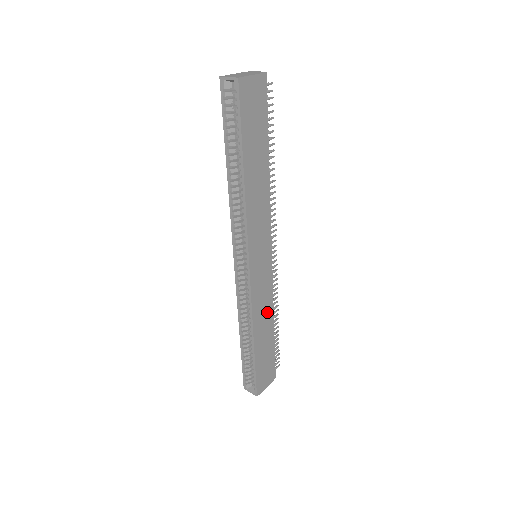
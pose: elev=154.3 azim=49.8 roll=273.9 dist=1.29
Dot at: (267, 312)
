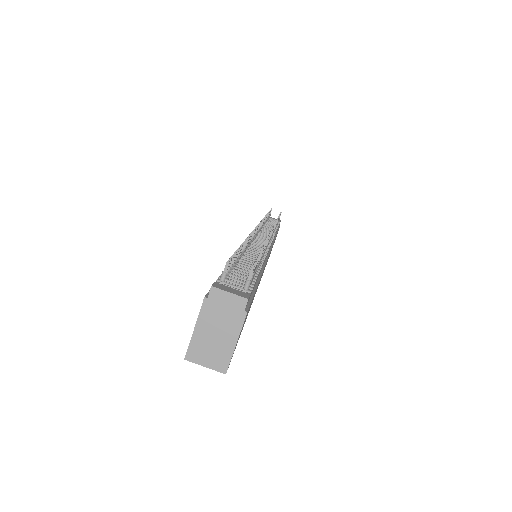
Dot at: occluded
